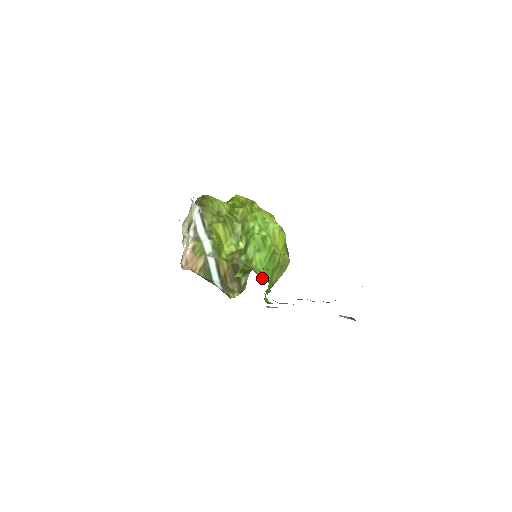
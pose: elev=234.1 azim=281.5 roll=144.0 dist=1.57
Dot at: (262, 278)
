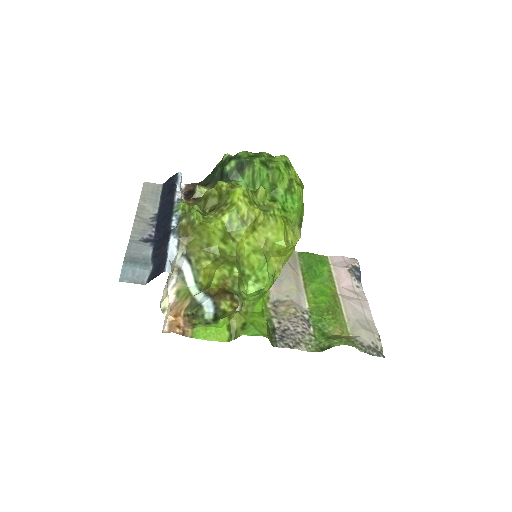
Dot at: (254, 311)
